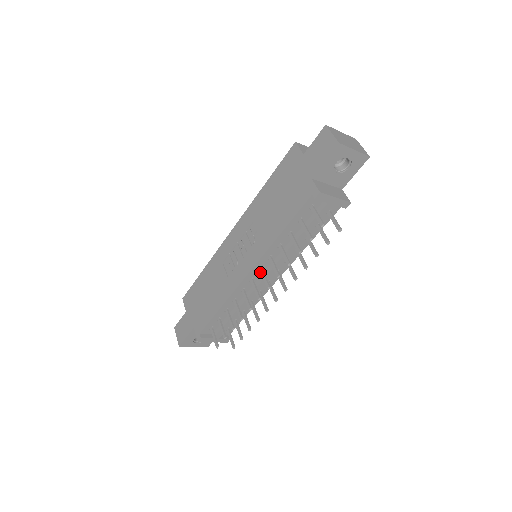
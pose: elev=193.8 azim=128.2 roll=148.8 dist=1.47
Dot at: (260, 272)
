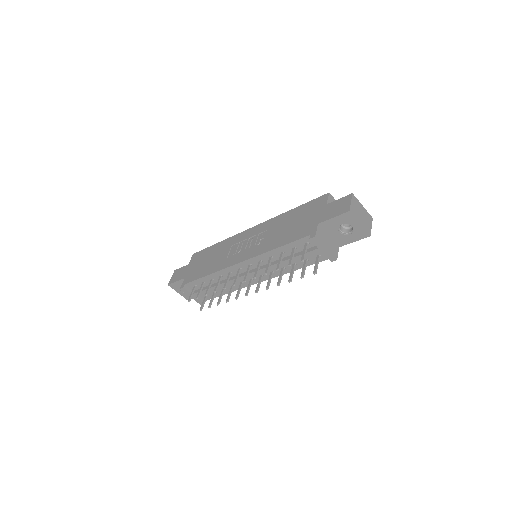
Dot at: occluded
